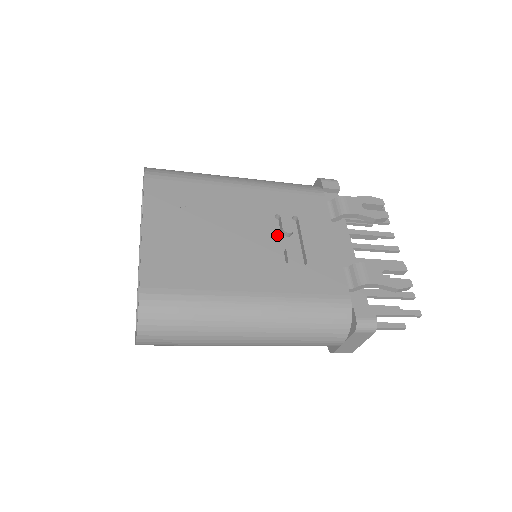
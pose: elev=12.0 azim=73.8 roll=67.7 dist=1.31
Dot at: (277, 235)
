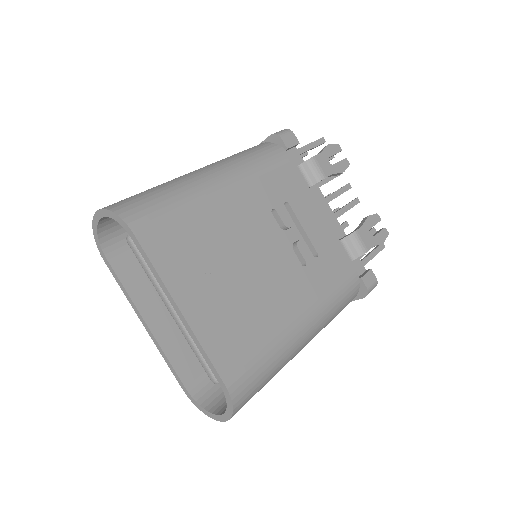
Dot at: occluded
